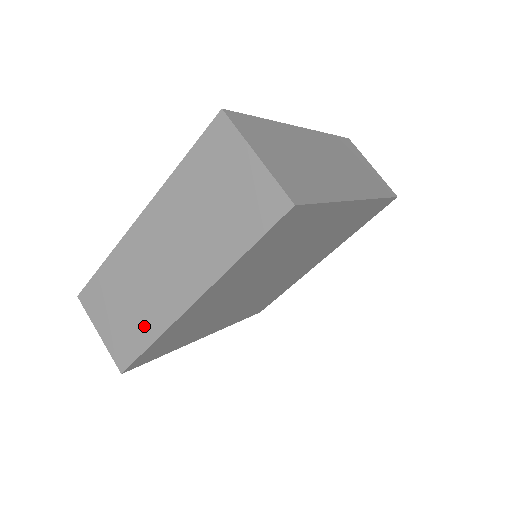
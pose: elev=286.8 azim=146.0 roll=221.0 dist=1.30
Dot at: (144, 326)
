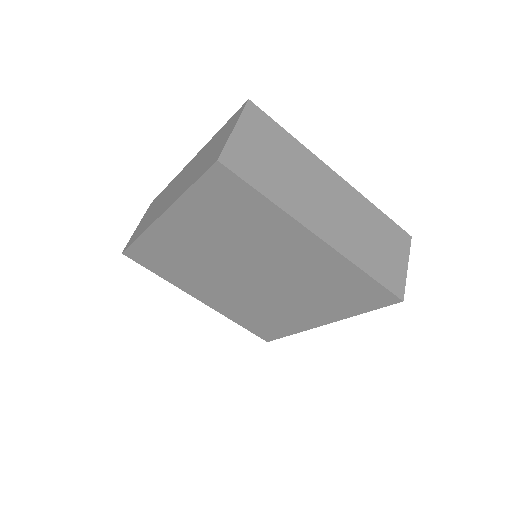
Dot at: (145, 226)
